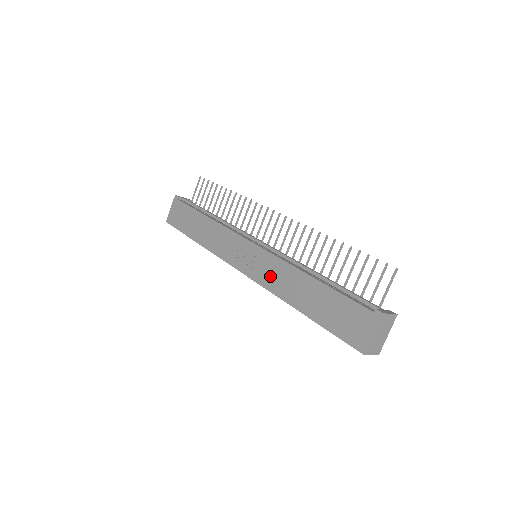
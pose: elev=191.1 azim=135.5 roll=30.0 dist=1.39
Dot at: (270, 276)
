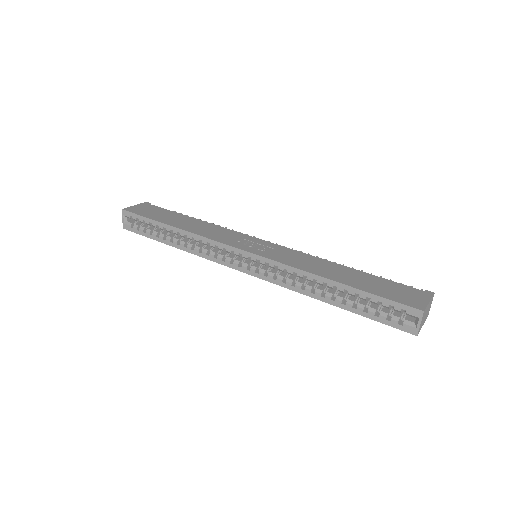
Dot at: (290, 258)
